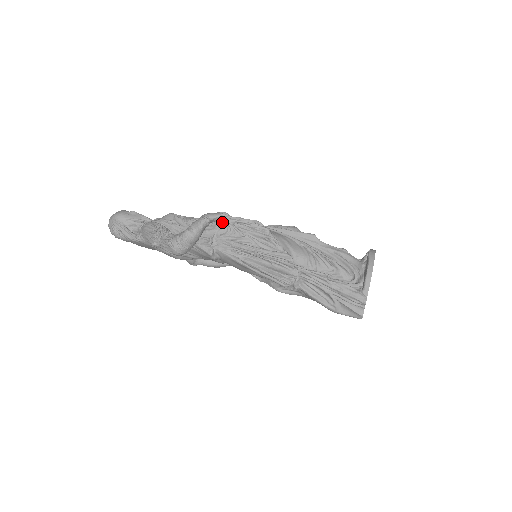
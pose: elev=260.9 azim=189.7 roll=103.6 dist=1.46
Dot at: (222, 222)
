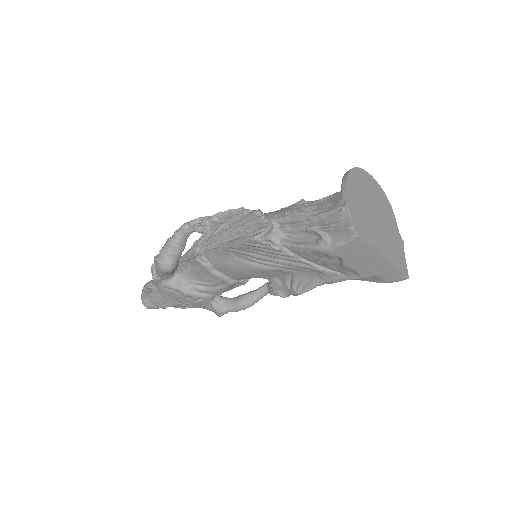
Dot at: (203, 224)
